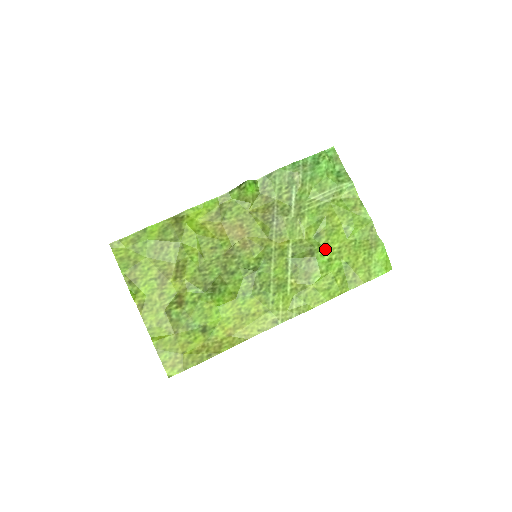
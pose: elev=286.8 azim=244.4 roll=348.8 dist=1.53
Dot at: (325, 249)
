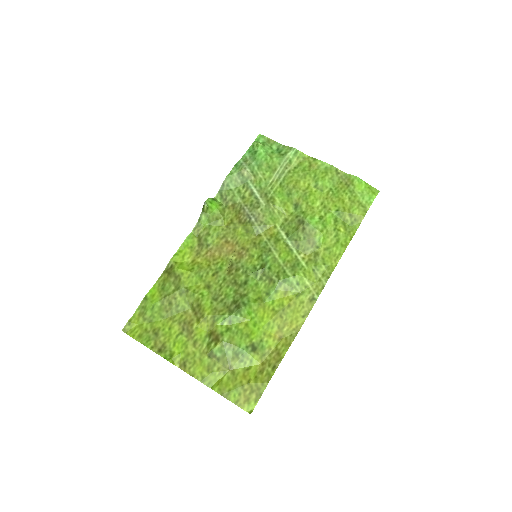
Dot at: (310, 212)
